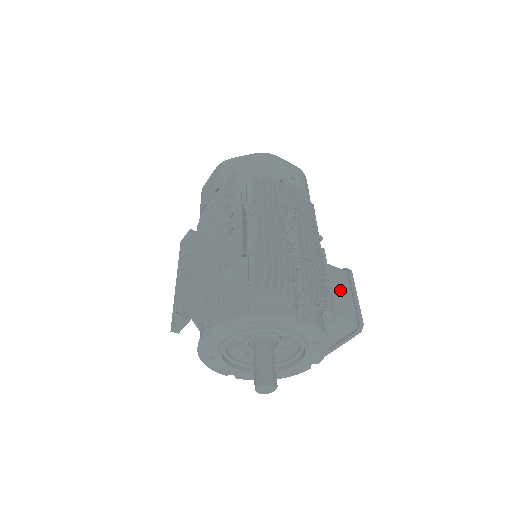
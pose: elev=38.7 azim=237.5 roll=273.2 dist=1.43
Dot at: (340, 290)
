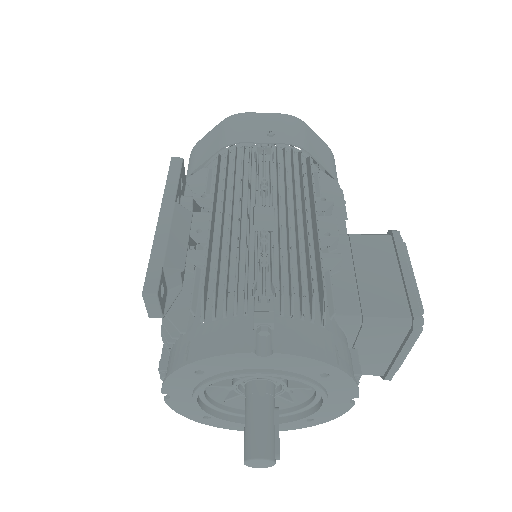
Dot at: (376, 270)
